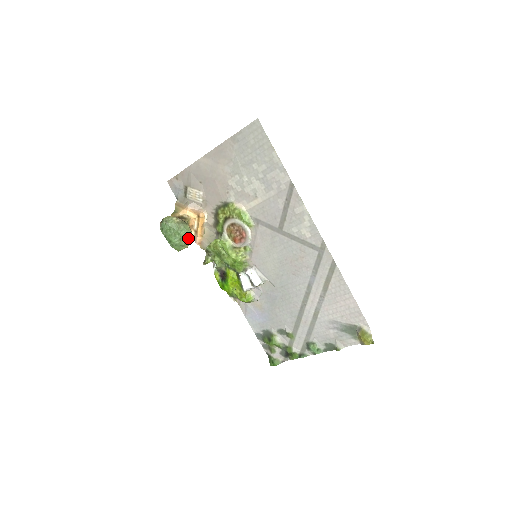
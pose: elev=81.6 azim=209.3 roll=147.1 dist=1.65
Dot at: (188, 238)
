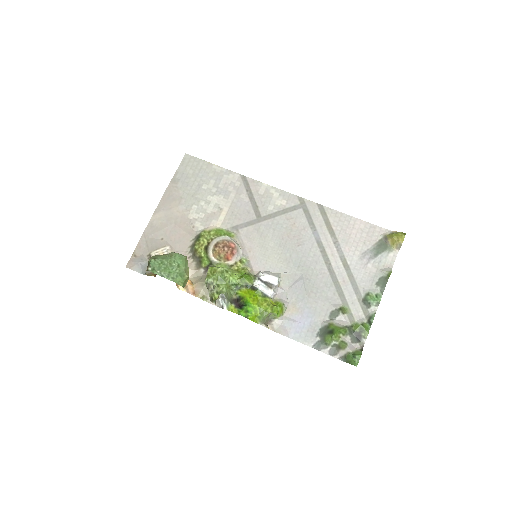
Dot at: (185, 262)
